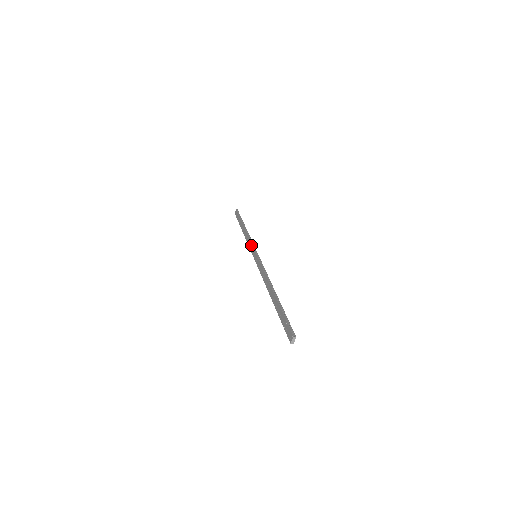
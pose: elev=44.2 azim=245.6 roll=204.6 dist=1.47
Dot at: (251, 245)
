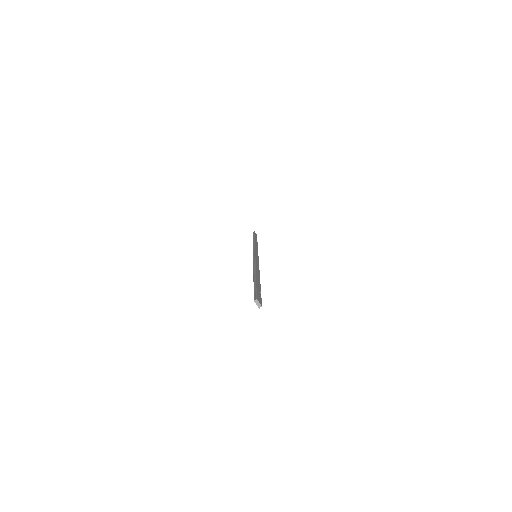
Dot at: occluded
